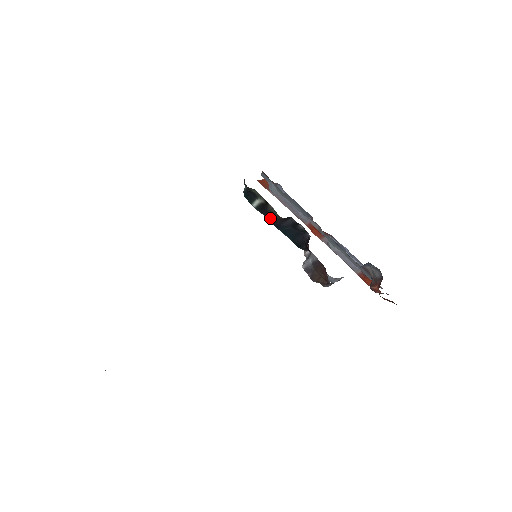
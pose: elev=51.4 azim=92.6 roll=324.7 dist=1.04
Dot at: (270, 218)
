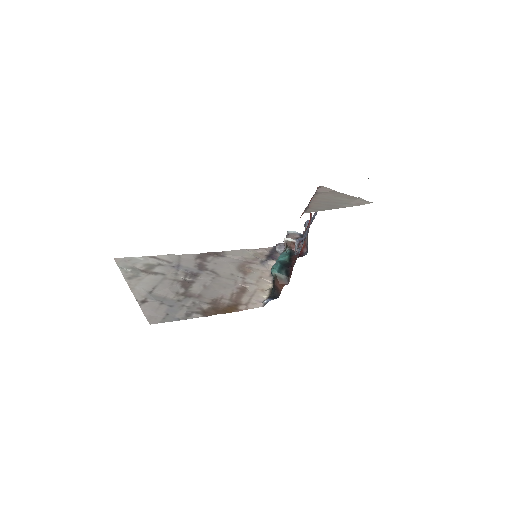
Dot at: occluded
